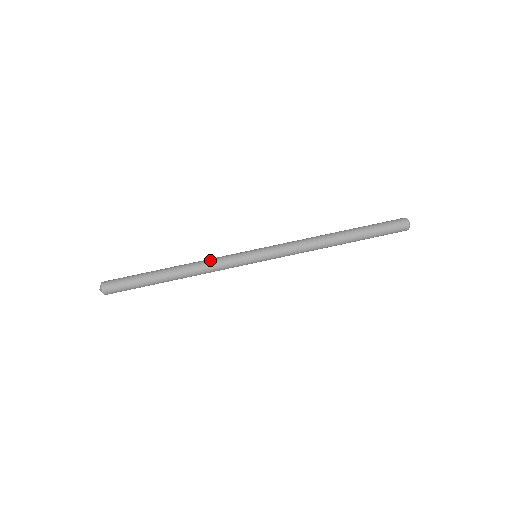
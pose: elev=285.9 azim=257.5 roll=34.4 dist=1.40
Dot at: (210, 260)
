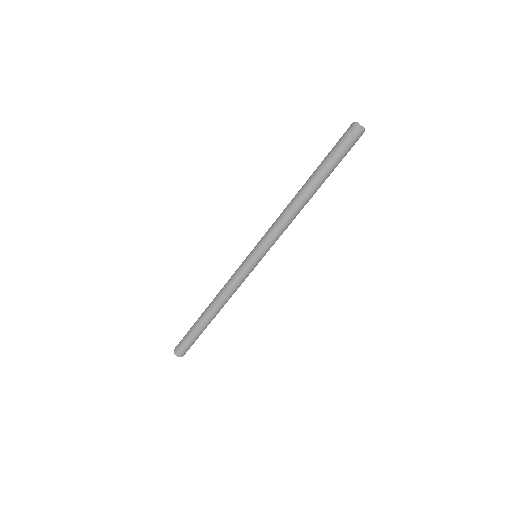
Dot at: (225, 284)
